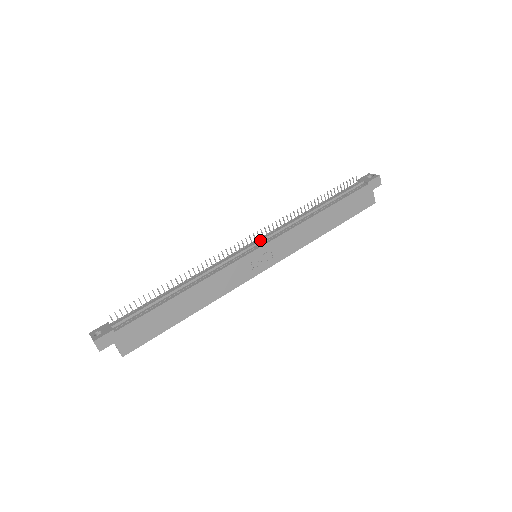
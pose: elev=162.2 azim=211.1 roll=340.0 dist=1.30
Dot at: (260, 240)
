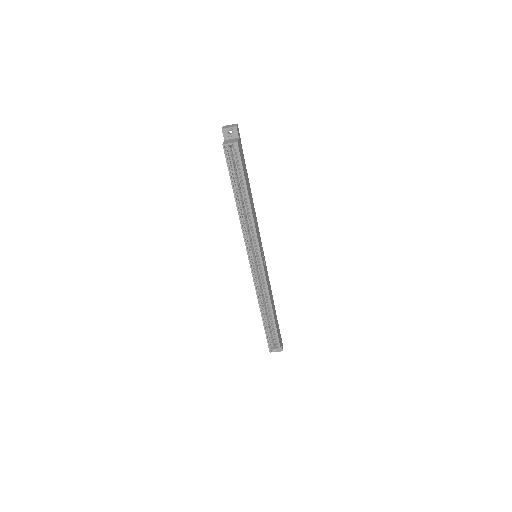
Dot at: occluded
